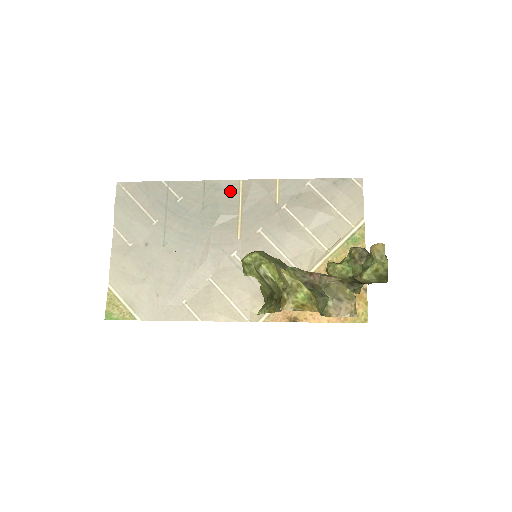
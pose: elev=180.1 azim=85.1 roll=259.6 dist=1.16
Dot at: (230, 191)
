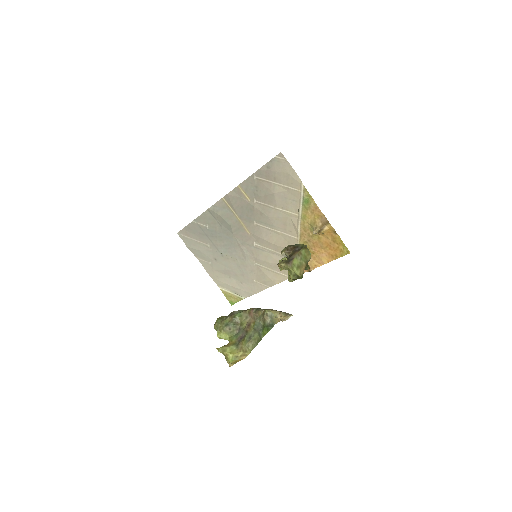
Dot at: (223, 208)
